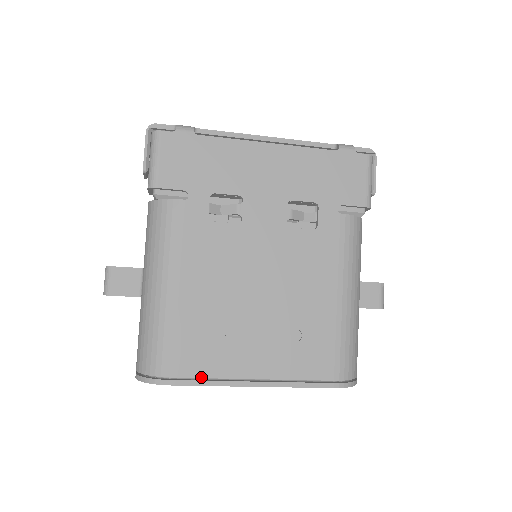
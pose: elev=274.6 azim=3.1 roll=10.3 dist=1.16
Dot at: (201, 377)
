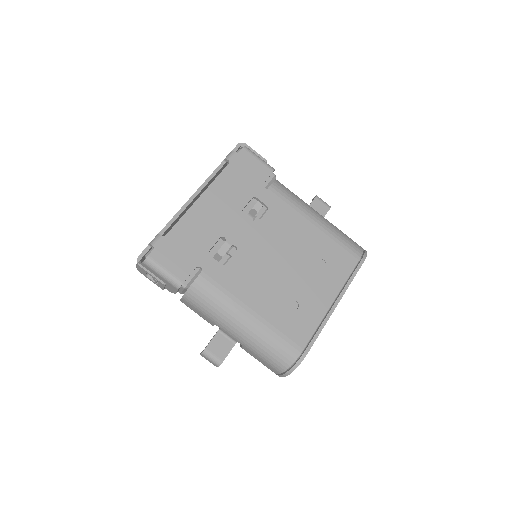
Dot at: (313, 333)
